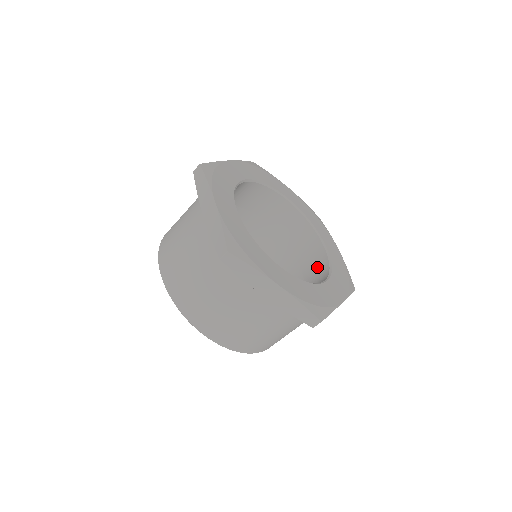
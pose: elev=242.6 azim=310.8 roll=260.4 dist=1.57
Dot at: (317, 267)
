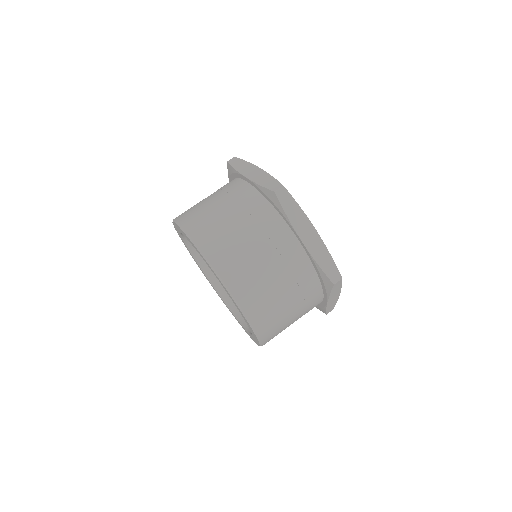
Dot at: occluded
